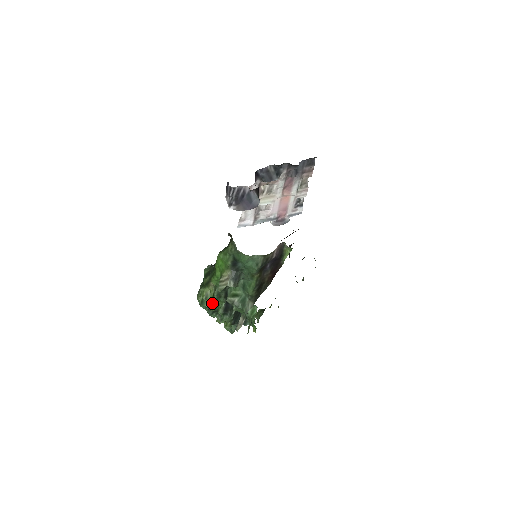
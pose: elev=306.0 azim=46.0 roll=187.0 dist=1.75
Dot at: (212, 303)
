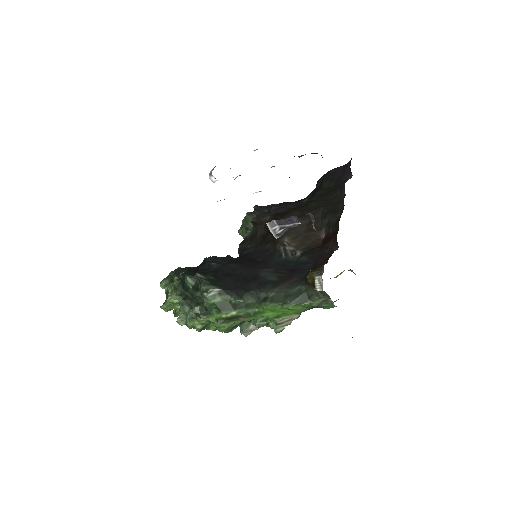
Dot at: occluded
